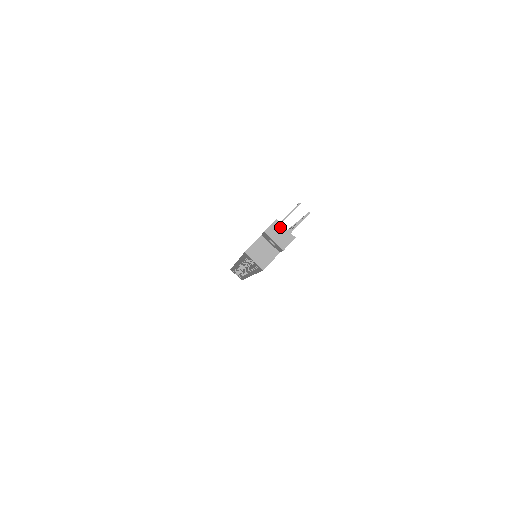
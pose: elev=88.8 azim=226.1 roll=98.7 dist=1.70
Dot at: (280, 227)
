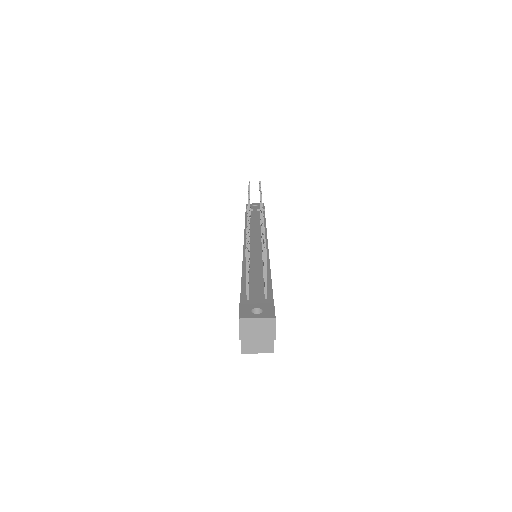
Dot at: (250, 322)
